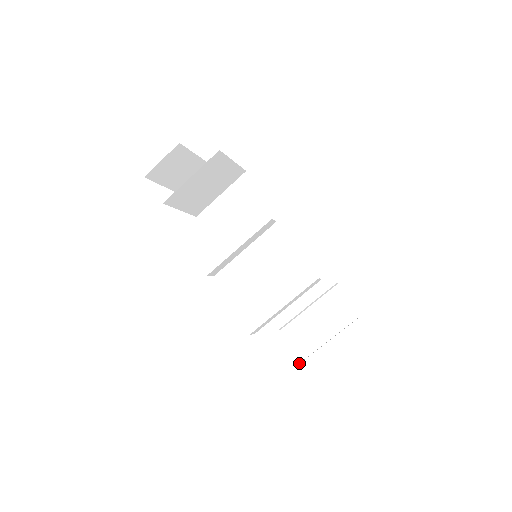
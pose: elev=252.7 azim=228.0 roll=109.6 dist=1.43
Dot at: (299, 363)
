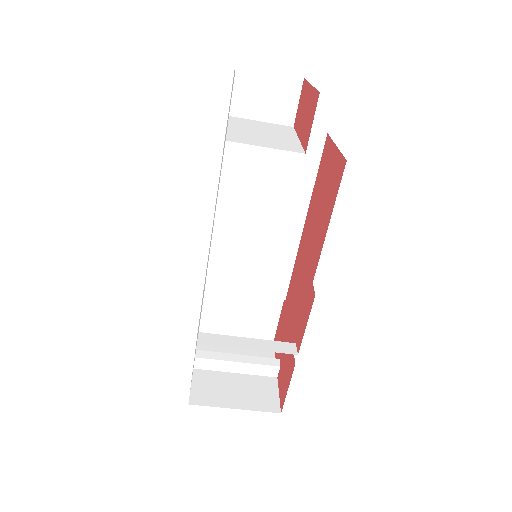
Dot at: (205, 356)
